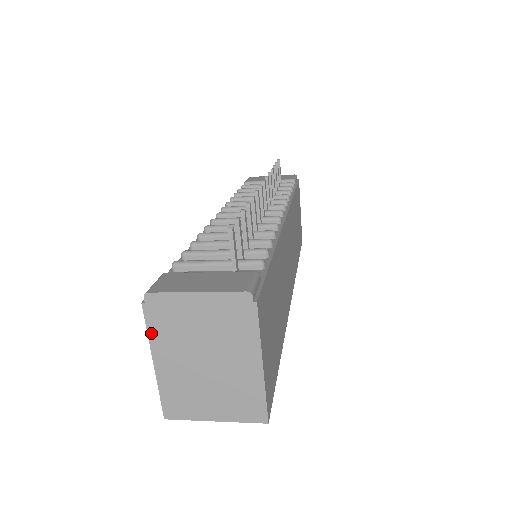
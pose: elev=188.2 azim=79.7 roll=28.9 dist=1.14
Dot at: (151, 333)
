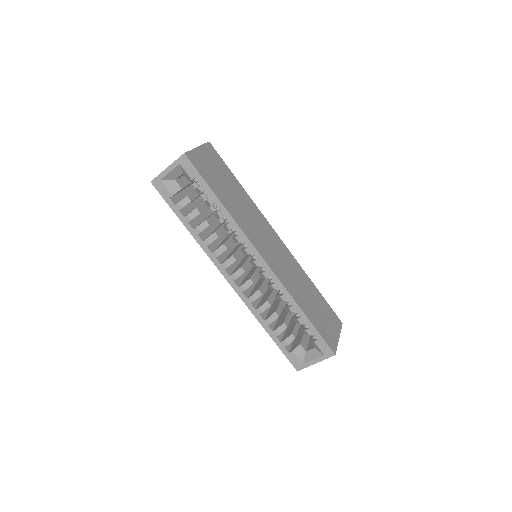
Dot at: occluded
